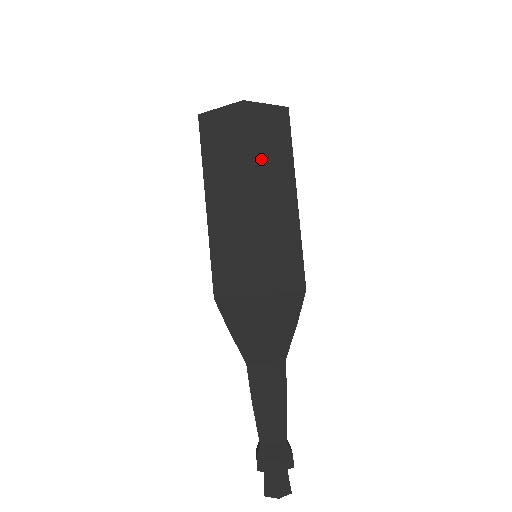
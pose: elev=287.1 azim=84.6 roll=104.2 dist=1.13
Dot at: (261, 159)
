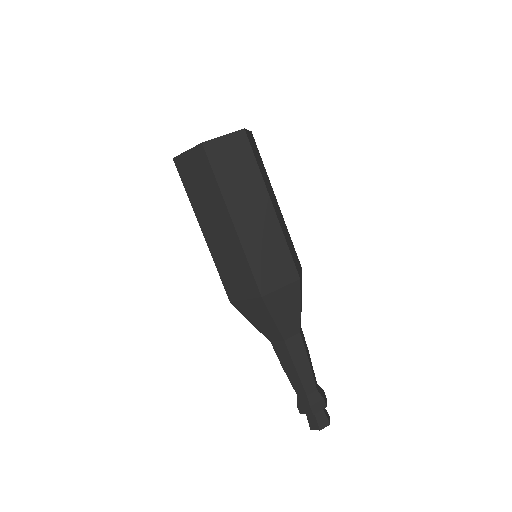
Dot at: (263, 175)
